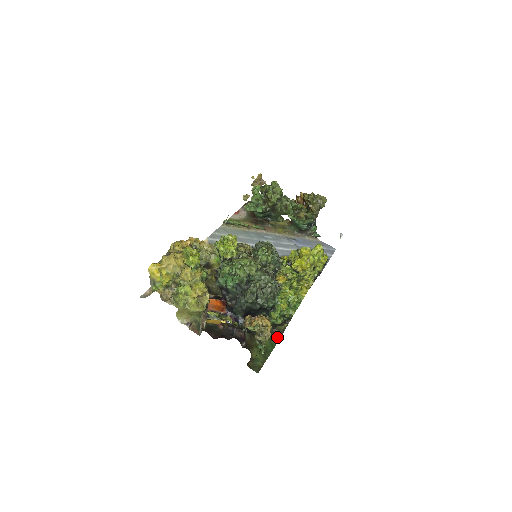
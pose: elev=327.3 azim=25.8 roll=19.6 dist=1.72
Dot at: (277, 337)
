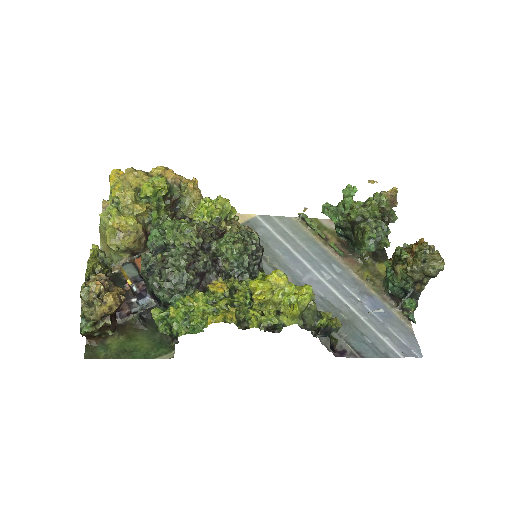
Dot at: (165, 354)
